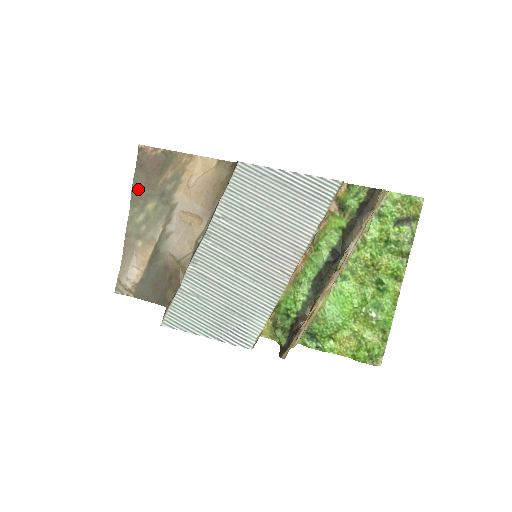
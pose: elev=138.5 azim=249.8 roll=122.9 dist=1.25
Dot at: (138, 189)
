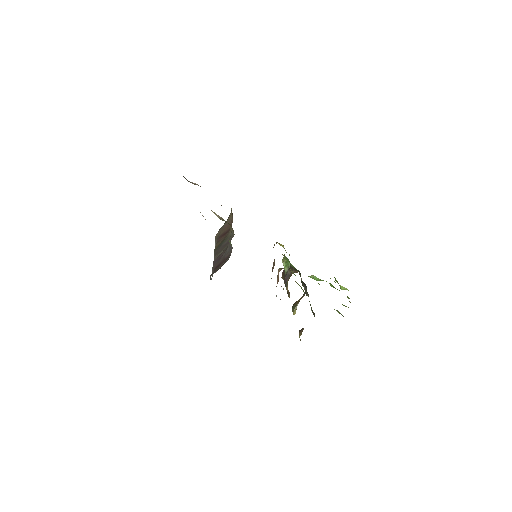
Dot at: occluded
